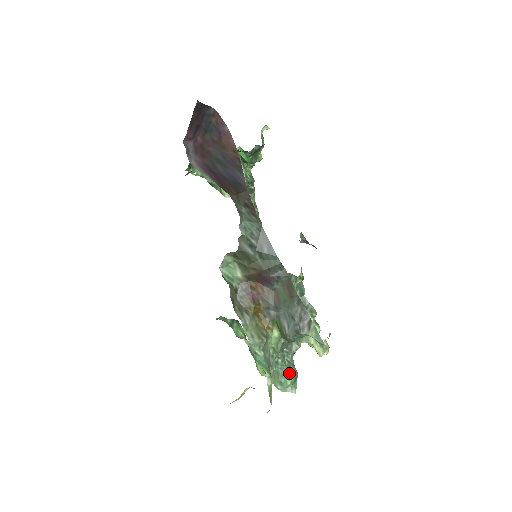
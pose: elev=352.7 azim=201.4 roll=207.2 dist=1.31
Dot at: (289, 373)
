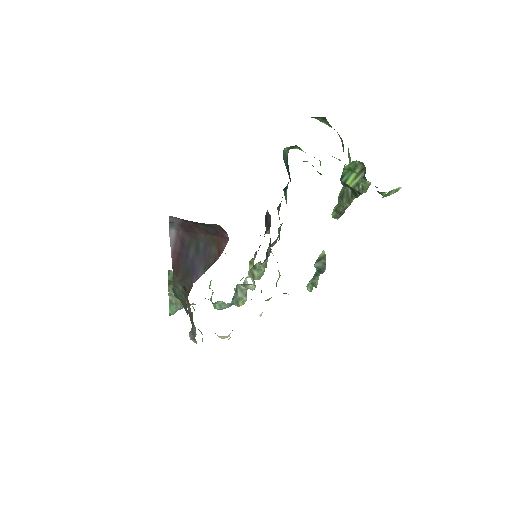
Dot at: (216, 307)
